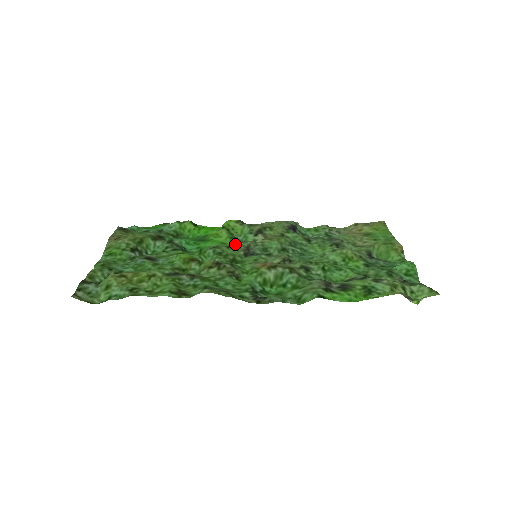
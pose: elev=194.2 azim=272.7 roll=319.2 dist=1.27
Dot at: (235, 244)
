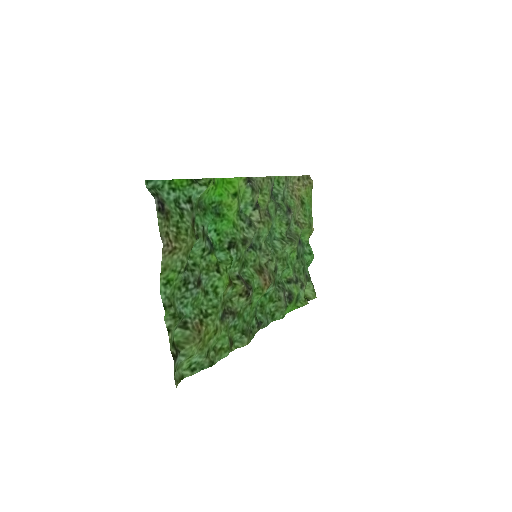
Dot at: (241, 225)
